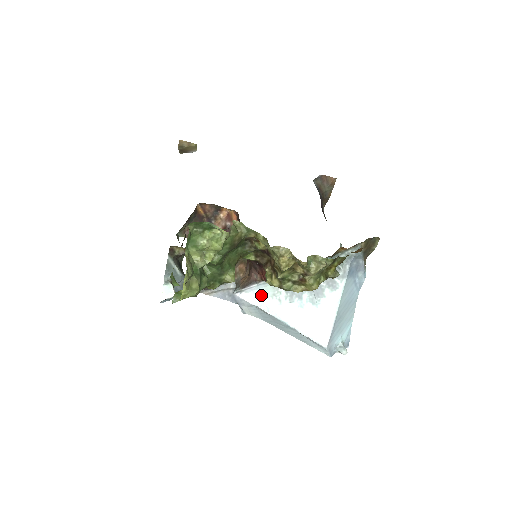
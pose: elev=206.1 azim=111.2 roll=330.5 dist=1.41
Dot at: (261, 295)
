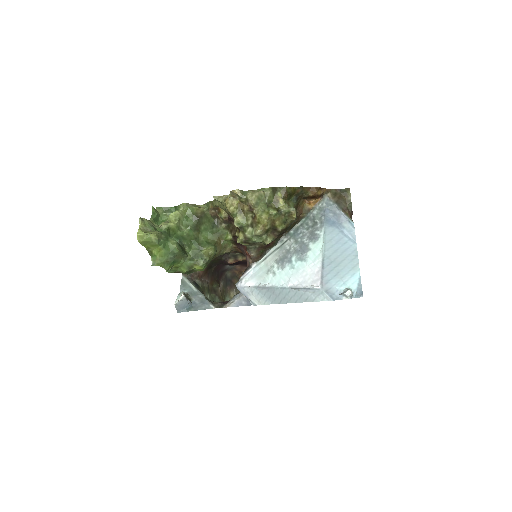
Dot at: (258, 276)
